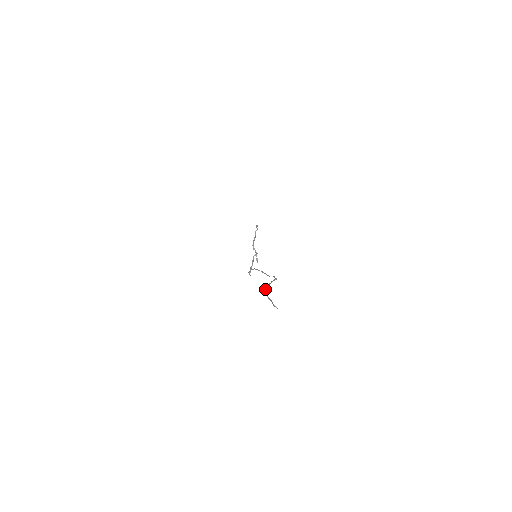
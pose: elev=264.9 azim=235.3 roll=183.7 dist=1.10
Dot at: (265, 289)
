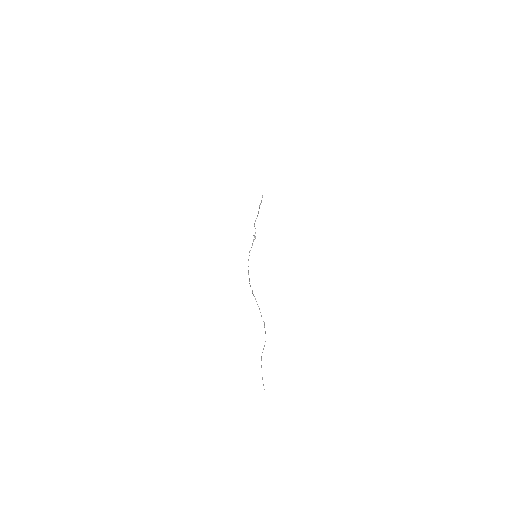
Dot at: occluded
